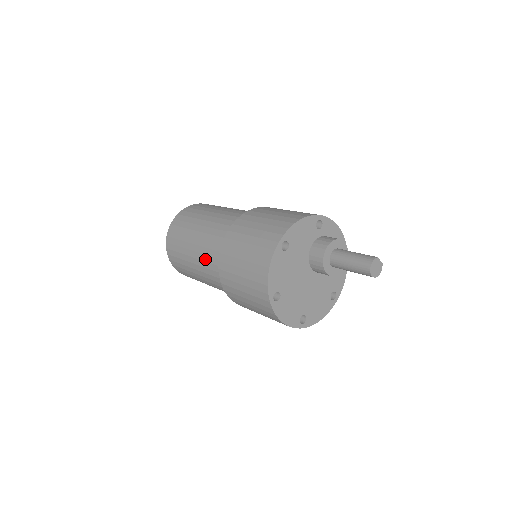
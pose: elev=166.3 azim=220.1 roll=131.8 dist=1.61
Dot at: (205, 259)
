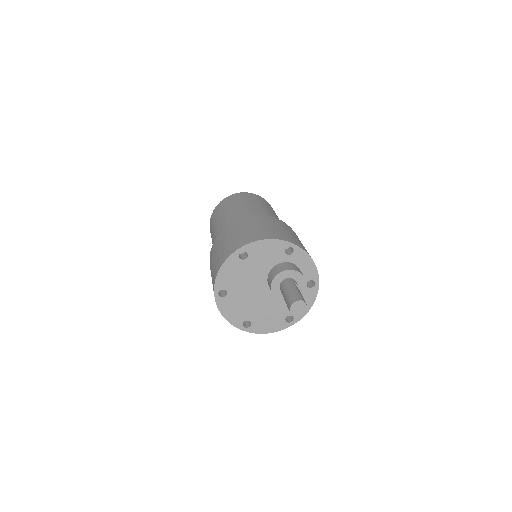
Dot at: occluded
